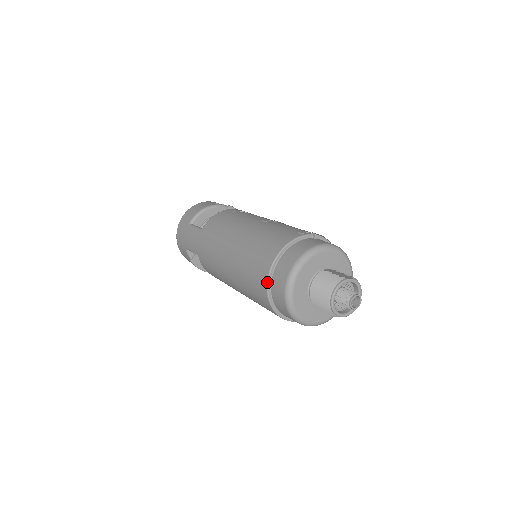
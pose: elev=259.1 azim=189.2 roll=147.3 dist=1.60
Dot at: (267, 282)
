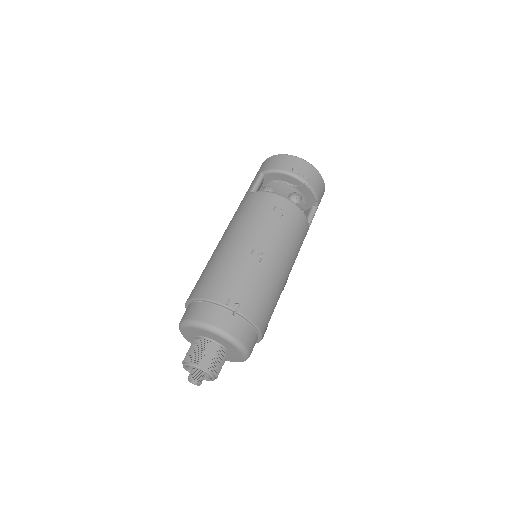
Dot at: (186, 303)
